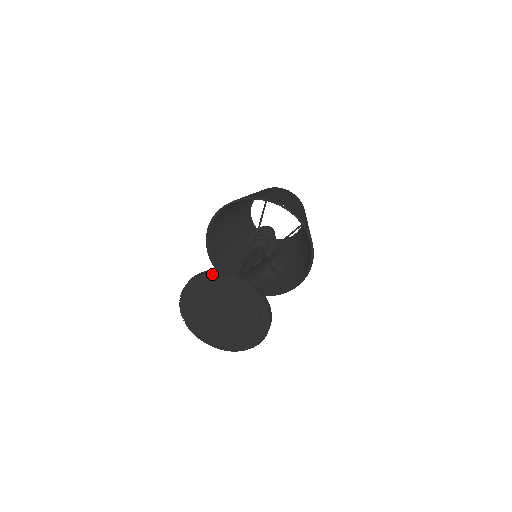
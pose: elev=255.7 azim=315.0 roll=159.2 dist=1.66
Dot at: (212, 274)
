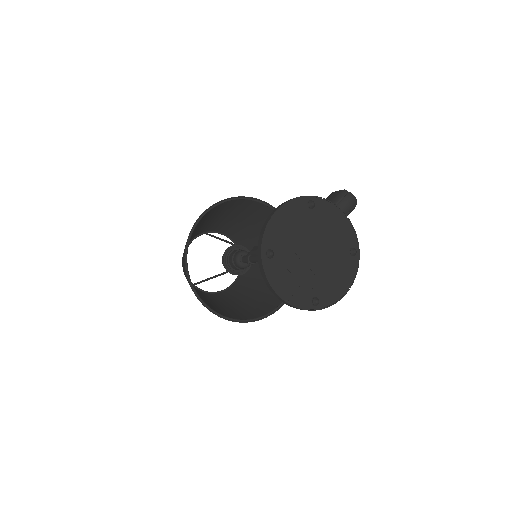
Dot at: (302, 198)
